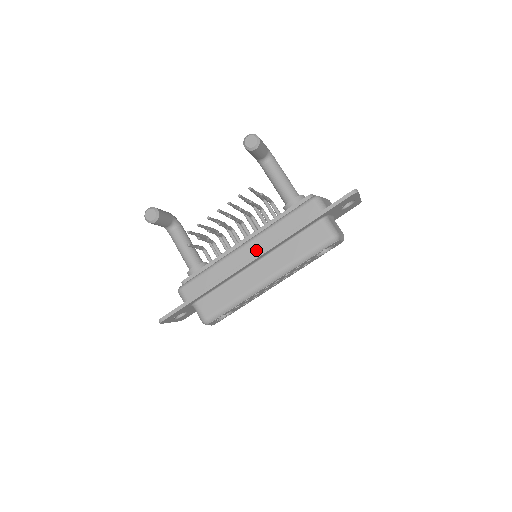
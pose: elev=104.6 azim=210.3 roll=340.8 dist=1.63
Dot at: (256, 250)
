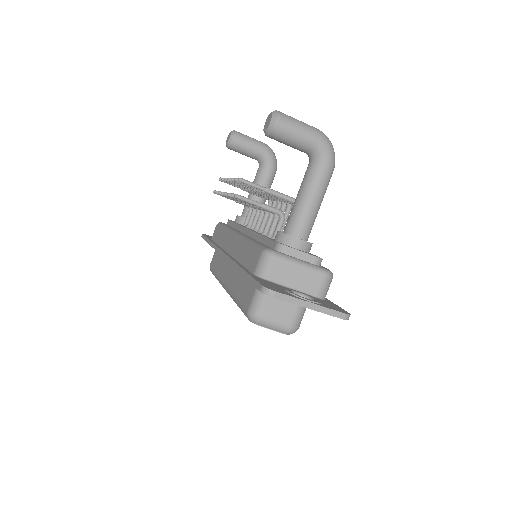
Dot at: (232, 249)
